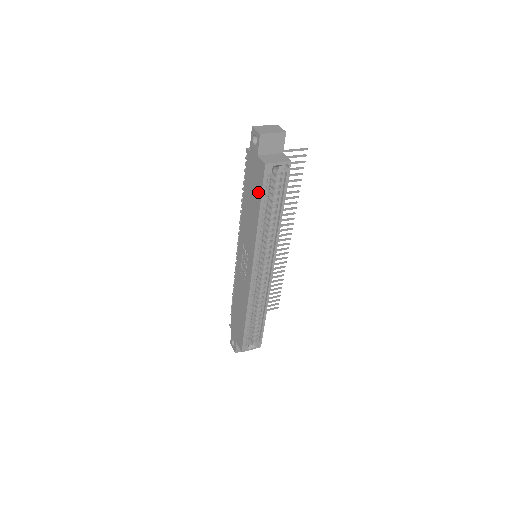
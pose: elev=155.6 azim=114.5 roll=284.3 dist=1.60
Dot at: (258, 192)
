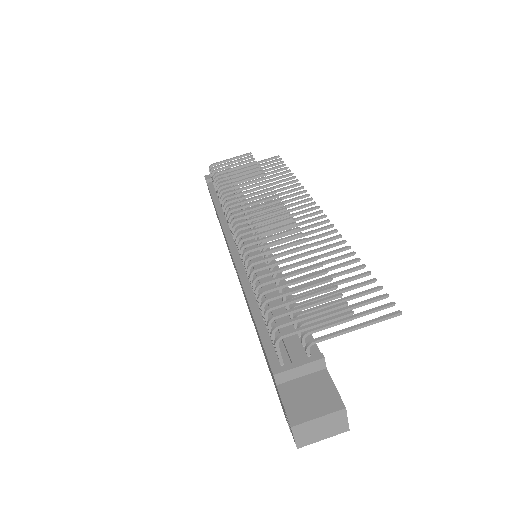
Dot at: (272, 378)
